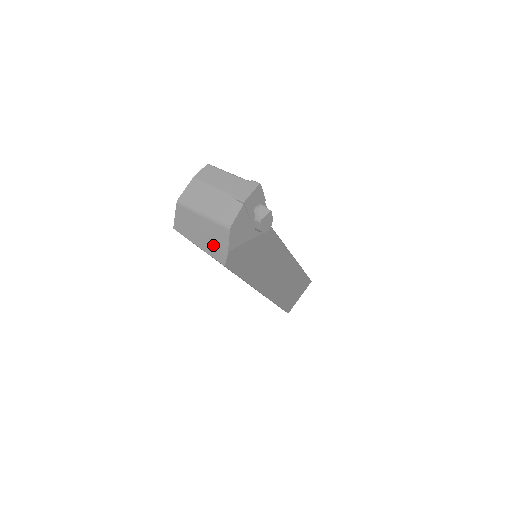
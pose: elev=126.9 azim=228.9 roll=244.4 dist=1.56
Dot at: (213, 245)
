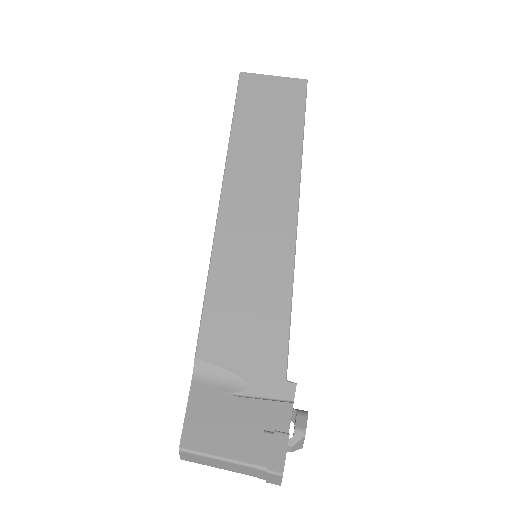
Dot at: occluded
